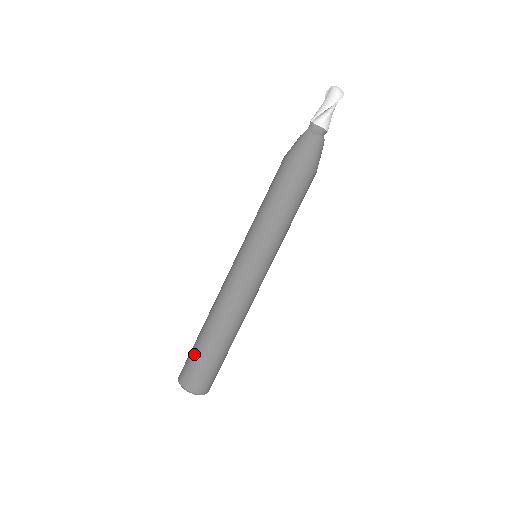
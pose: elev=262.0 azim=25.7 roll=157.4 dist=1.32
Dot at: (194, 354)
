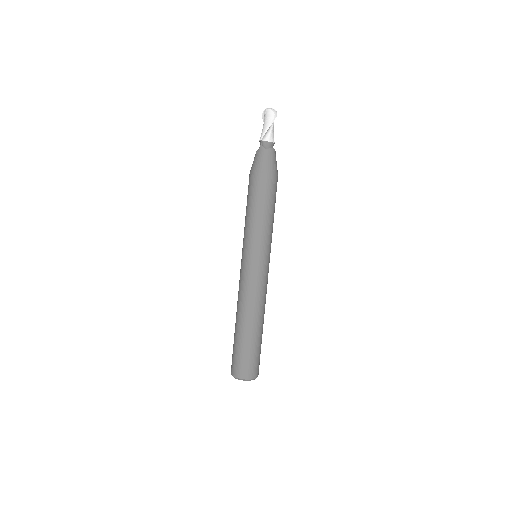
Dot at: (238, 349)
